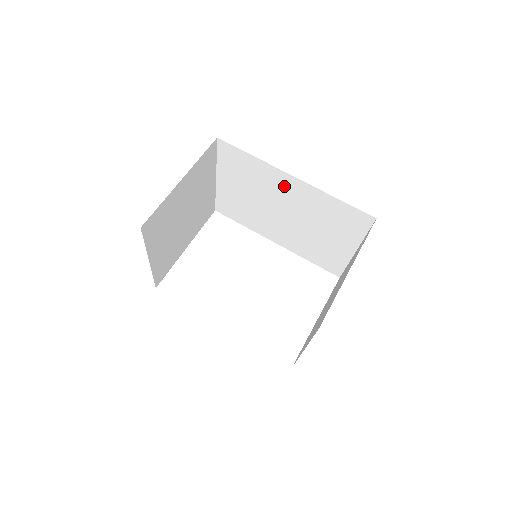
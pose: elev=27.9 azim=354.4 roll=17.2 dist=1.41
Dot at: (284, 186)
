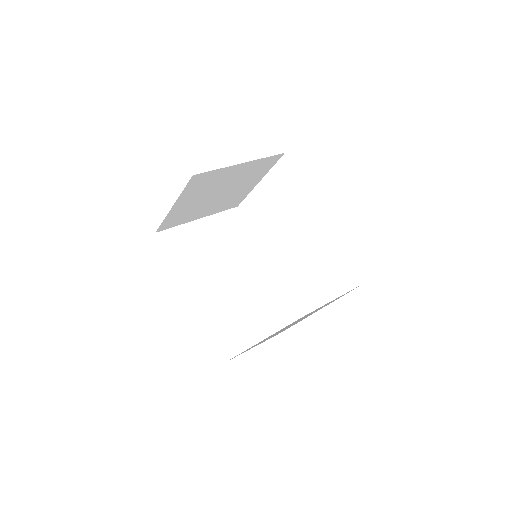
Dot at: occluded
